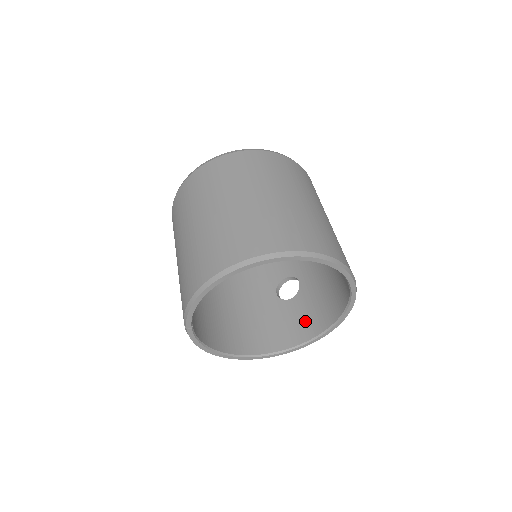
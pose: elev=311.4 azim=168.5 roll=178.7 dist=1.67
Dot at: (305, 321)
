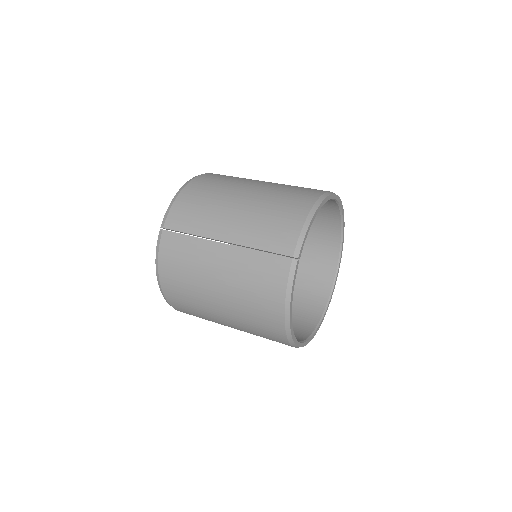
Dot at: (297, 322)
